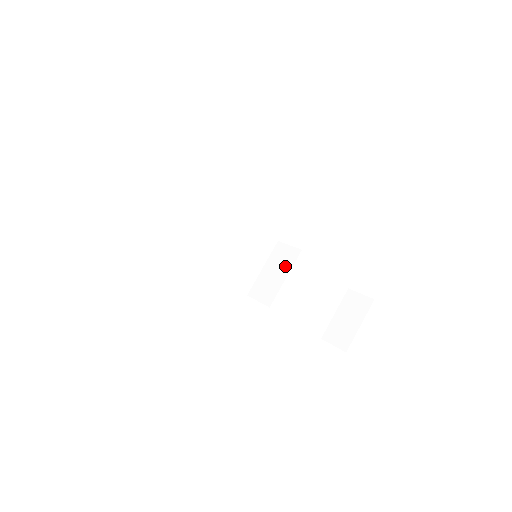
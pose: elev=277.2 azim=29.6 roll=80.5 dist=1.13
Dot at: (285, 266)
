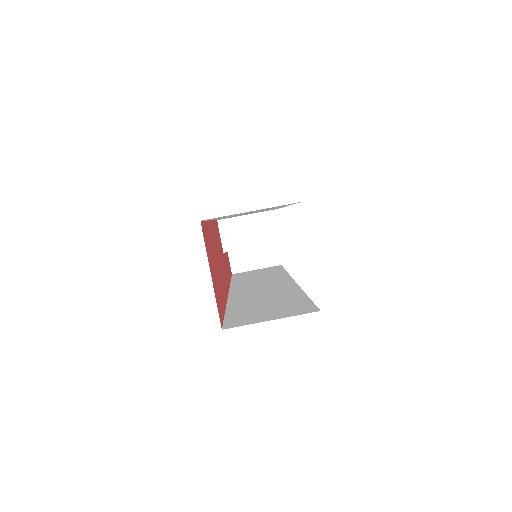
Dot at: (262, 237)
